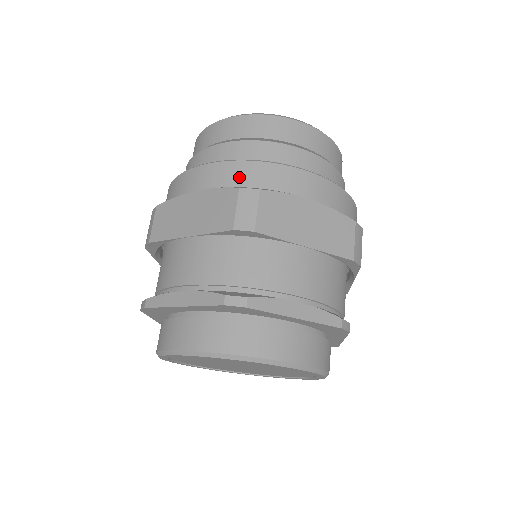
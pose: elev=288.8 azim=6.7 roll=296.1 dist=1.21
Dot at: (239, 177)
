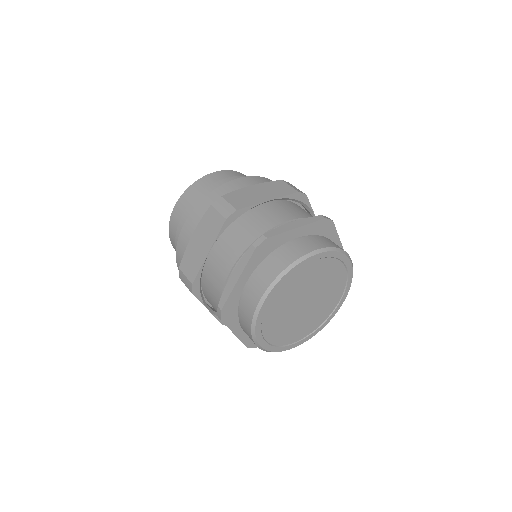
Dot at: occluded
